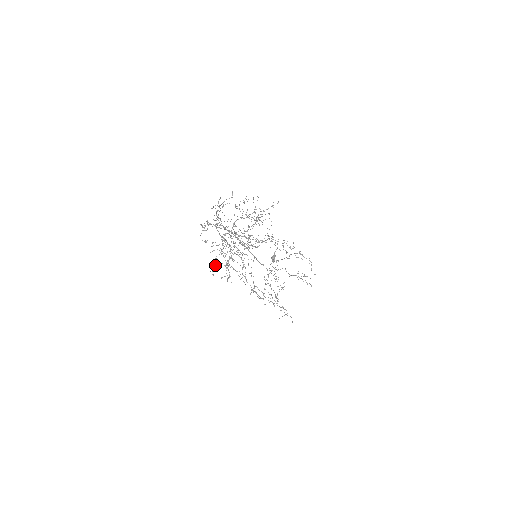
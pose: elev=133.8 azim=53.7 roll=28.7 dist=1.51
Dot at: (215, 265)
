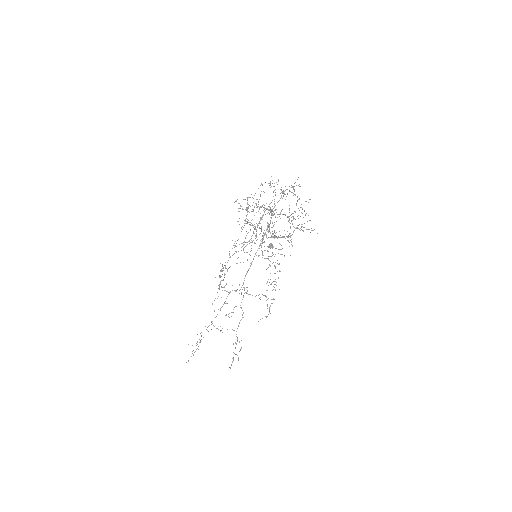
Dot at: occluded
